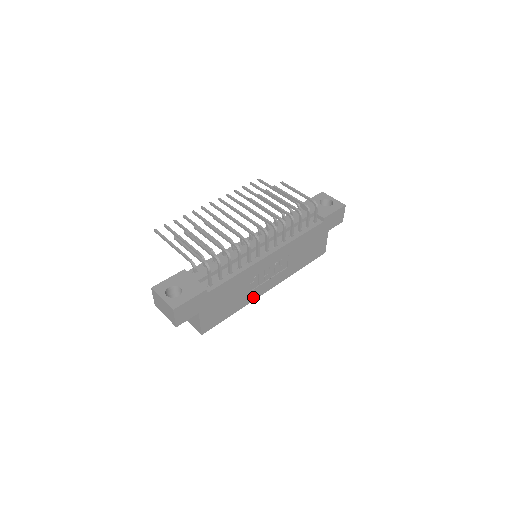
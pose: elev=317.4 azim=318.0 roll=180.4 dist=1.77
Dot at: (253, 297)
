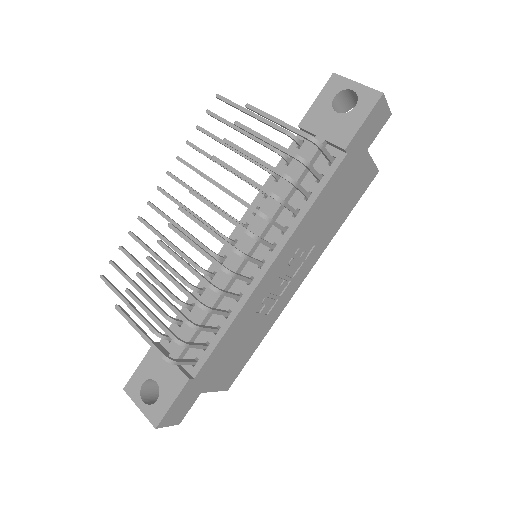
Dot at: (279, 310)
